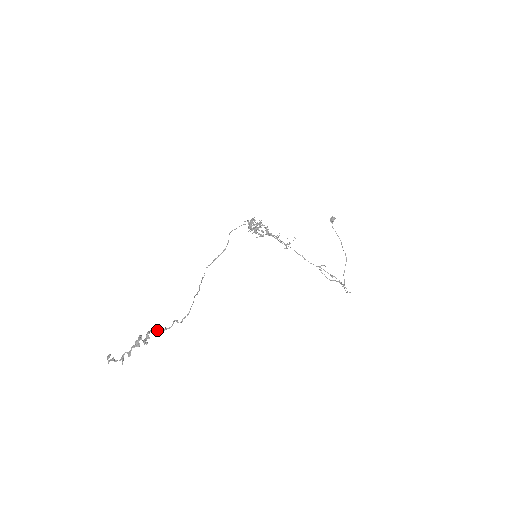
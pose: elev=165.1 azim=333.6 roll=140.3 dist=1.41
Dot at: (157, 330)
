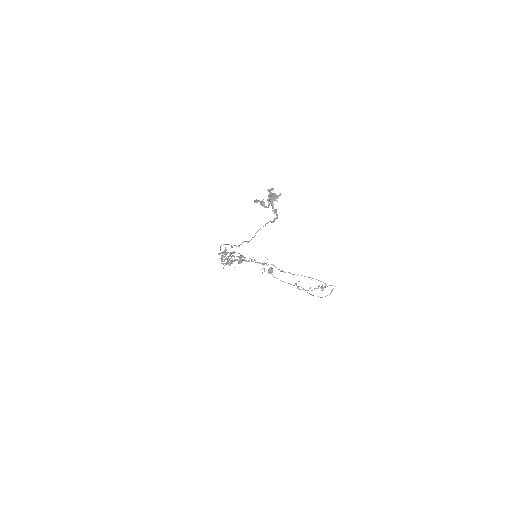
Dot at: (272, 203)
